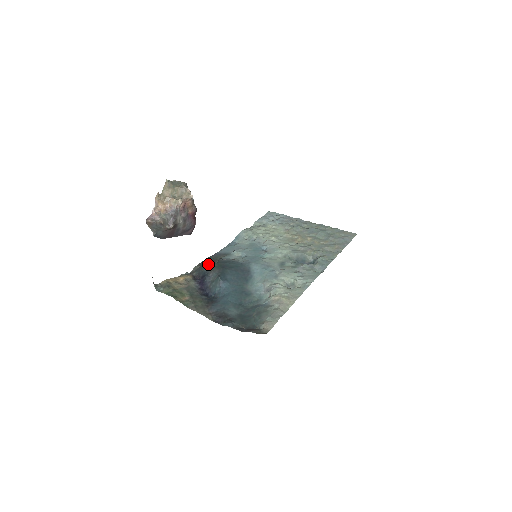
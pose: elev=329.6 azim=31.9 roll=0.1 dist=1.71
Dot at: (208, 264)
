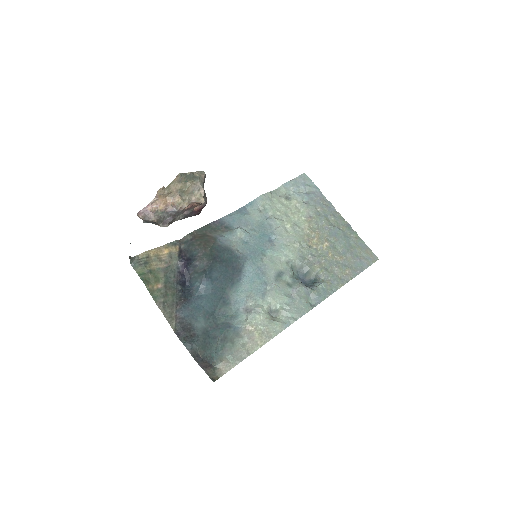
Dot at: (201, 244)
